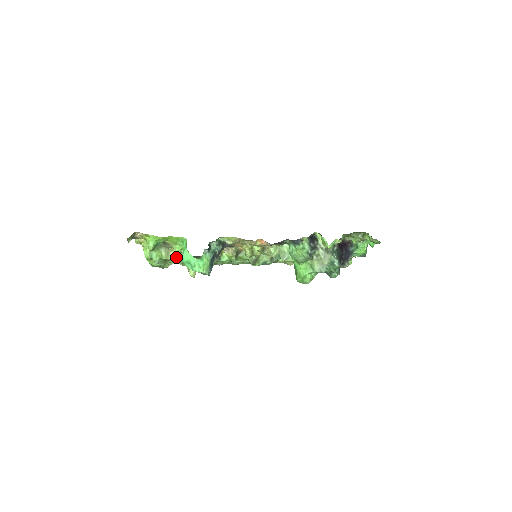
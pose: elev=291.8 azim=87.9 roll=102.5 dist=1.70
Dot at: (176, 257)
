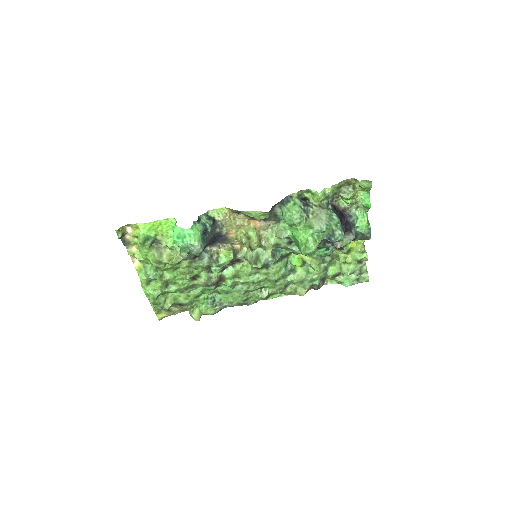
Dot at: (170, 258)
